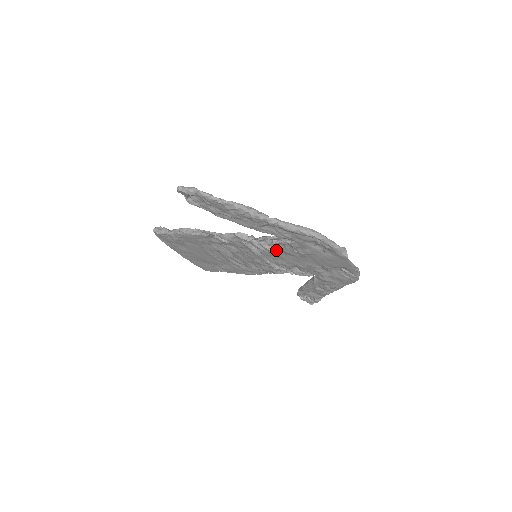
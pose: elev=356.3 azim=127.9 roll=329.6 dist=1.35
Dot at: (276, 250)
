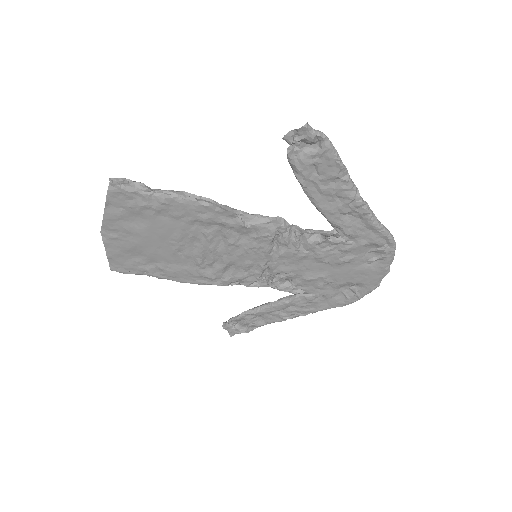
Dot at: (306, 251)
